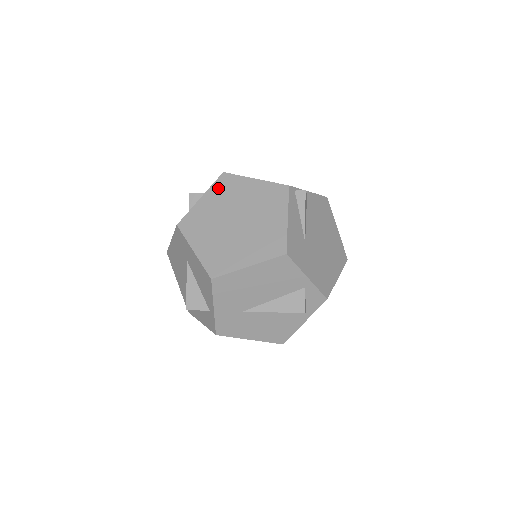
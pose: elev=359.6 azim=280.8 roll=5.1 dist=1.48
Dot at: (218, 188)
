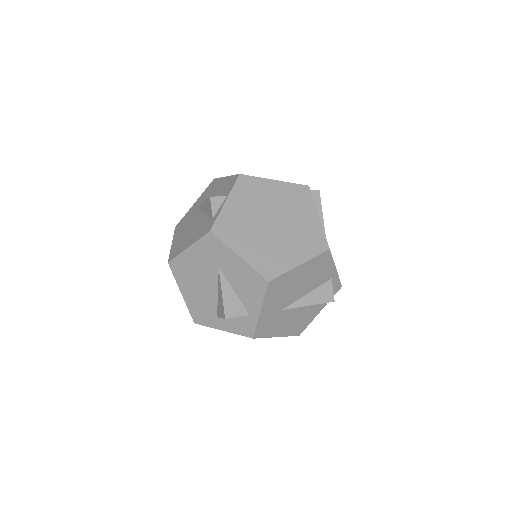
Dot at: (241, 190)
